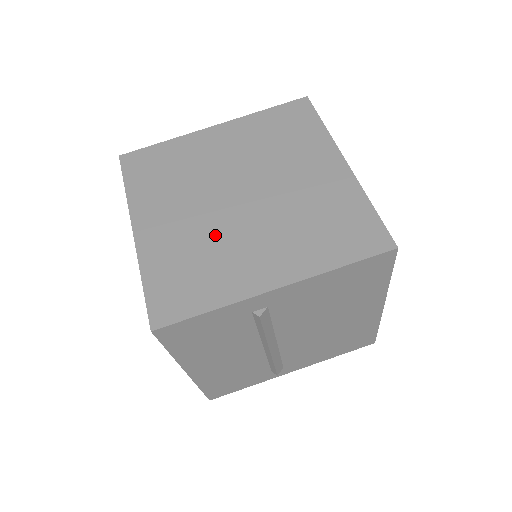
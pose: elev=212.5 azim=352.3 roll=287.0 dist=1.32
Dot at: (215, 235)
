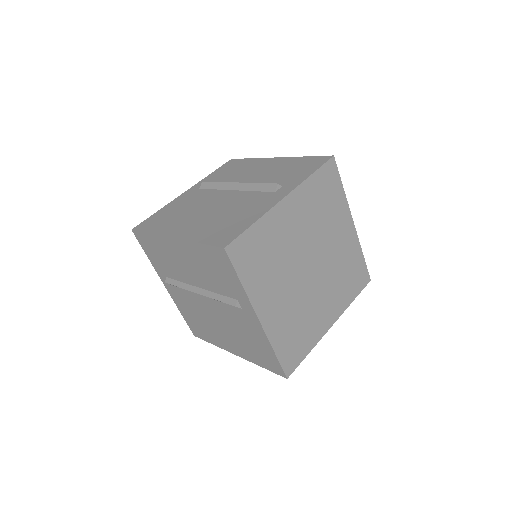
Dot at: (303, 303)
